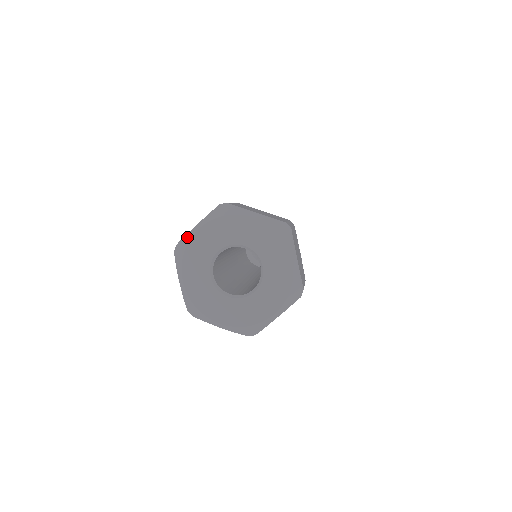
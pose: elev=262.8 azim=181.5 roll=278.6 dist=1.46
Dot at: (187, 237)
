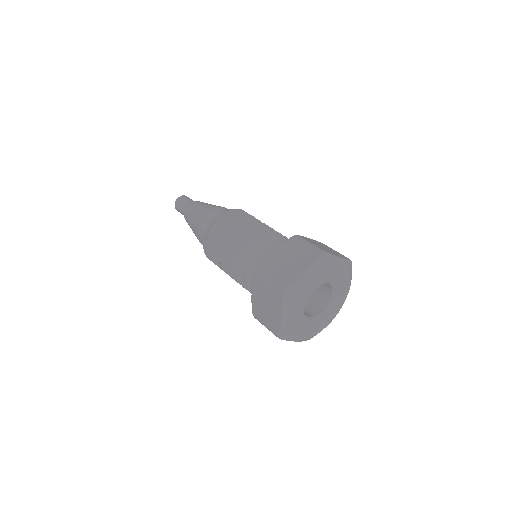
Dot at: (283, 328)
